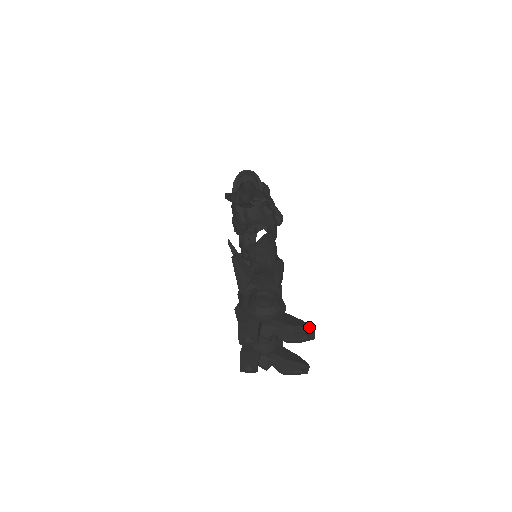
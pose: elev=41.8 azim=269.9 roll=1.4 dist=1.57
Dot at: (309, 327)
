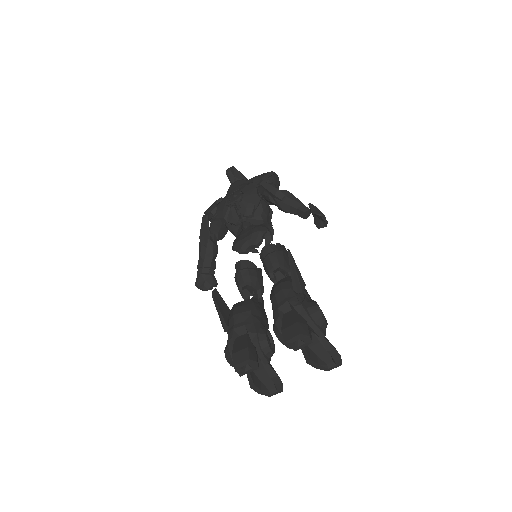
Dot at: (340, 359)
